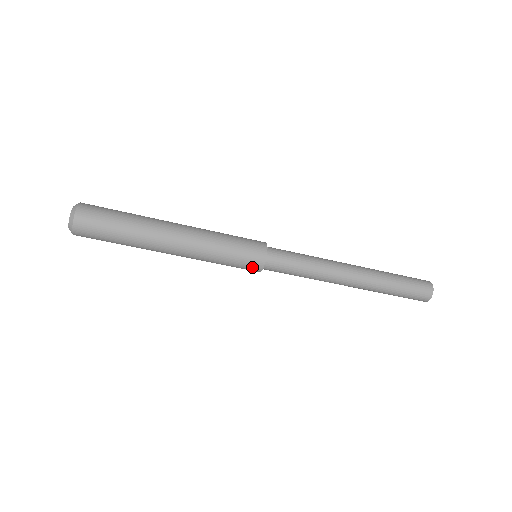
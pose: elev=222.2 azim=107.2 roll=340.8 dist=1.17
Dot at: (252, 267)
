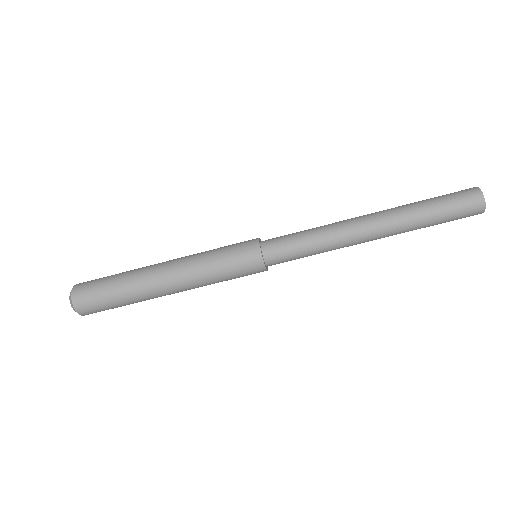
Dot at: occluded
